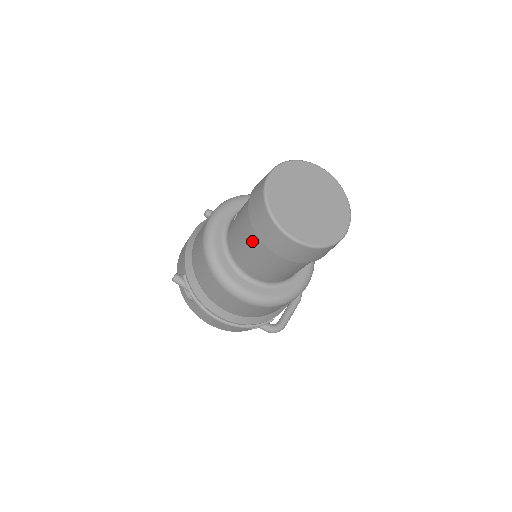
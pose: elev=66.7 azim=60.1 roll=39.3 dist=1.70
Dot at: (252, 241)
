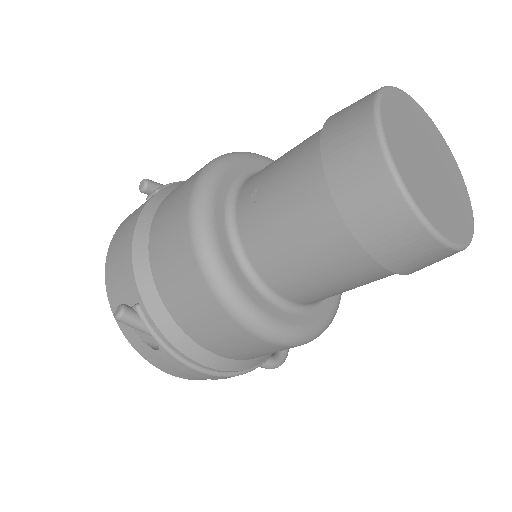
Dot at: (326, 243)
